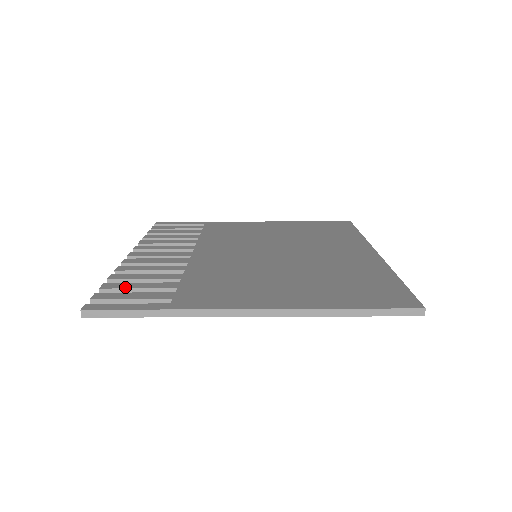
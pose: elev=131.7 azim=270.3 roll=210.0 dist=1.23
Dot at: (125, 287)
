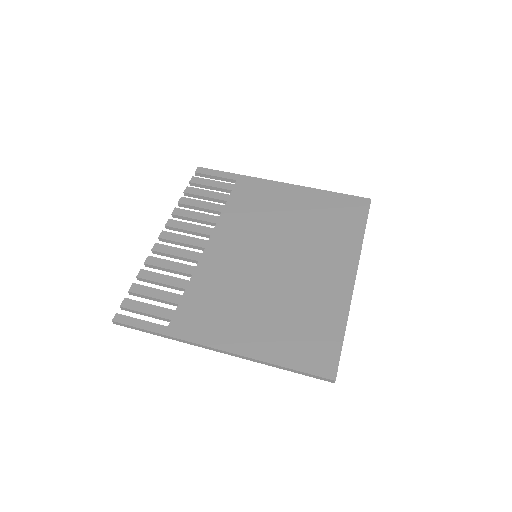
Dot at: (145, 294)
